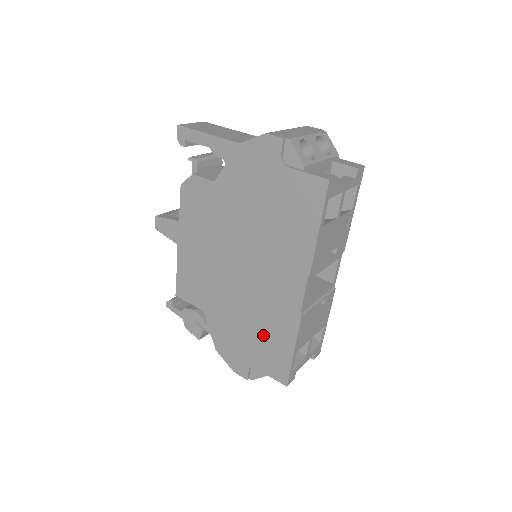
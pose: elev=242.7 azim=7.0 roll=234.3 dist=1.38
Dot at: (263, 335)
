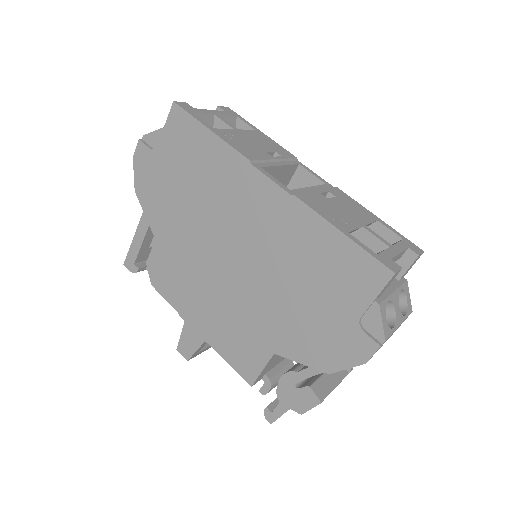
Dot at: (313, 272)
